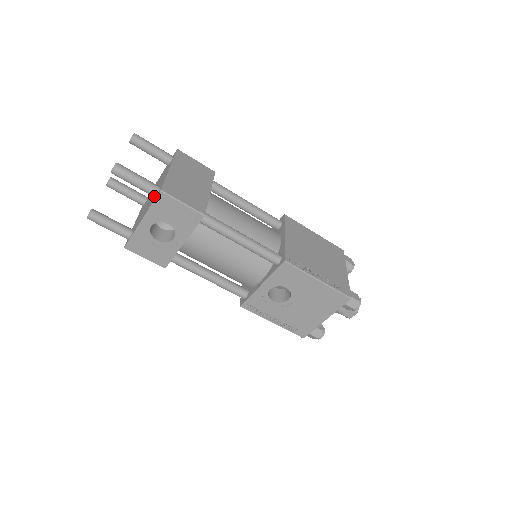
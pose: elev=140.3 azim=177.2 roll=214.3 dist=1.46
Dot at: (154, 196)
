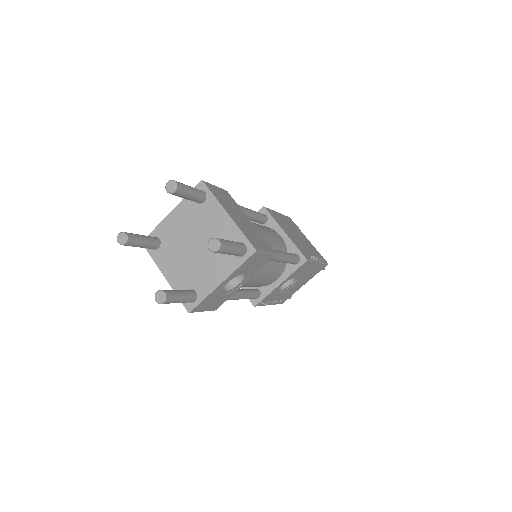
Dot at: (240, 256)
